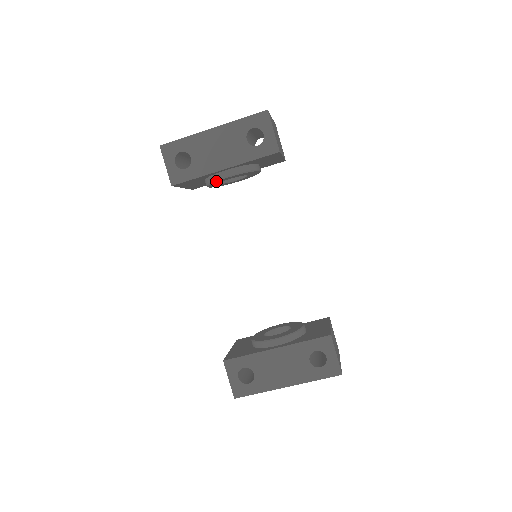
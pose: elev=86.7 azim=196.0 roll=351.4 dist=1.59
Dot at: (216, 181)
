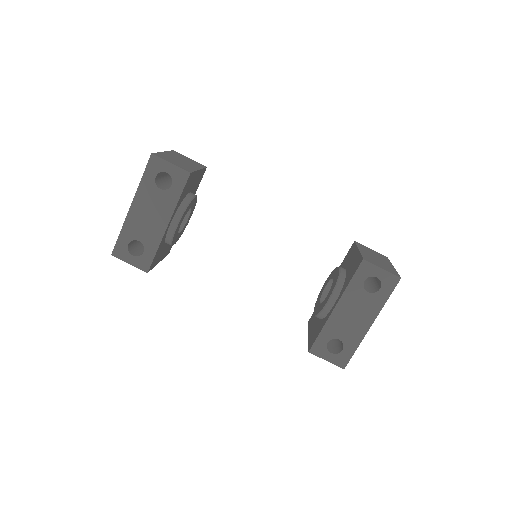
Dot at: (173, 237)
